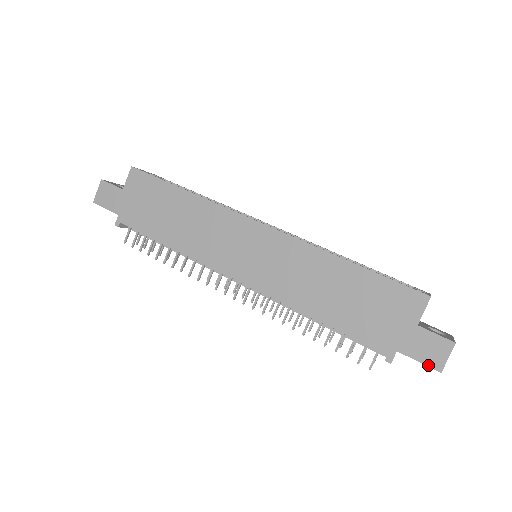
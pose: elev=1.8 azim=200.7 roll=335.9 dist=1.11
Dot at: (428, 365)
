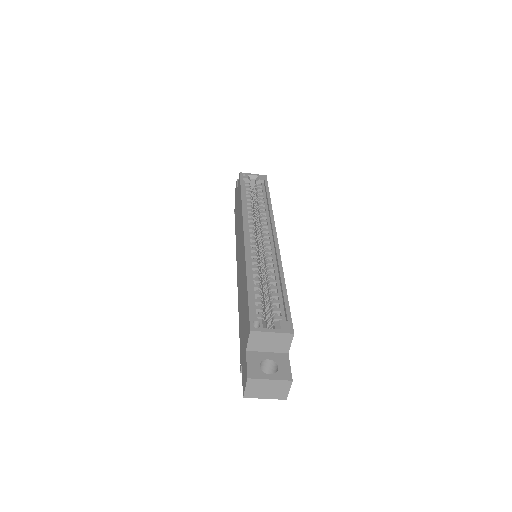
Dot at: (243, 386)
